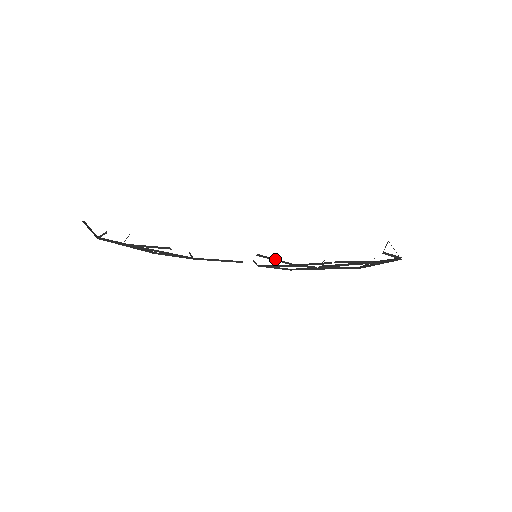
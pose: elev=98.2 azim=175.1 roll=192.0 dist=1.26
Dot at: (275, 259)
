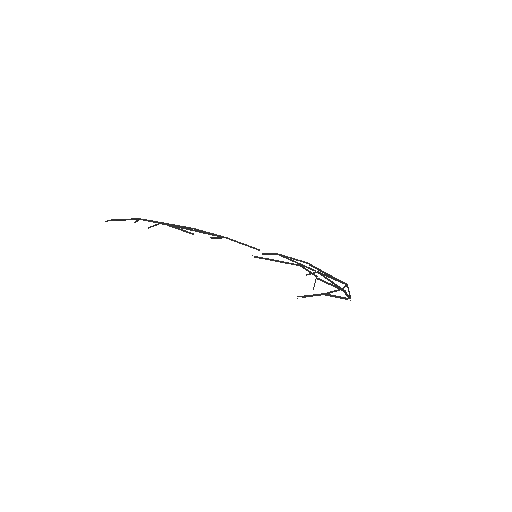
Dot at: (275, 260)
